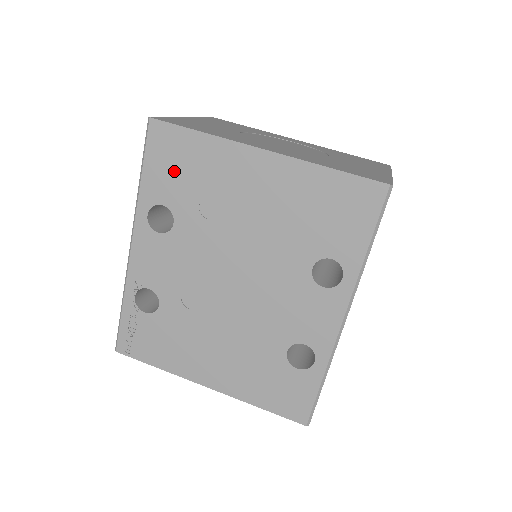
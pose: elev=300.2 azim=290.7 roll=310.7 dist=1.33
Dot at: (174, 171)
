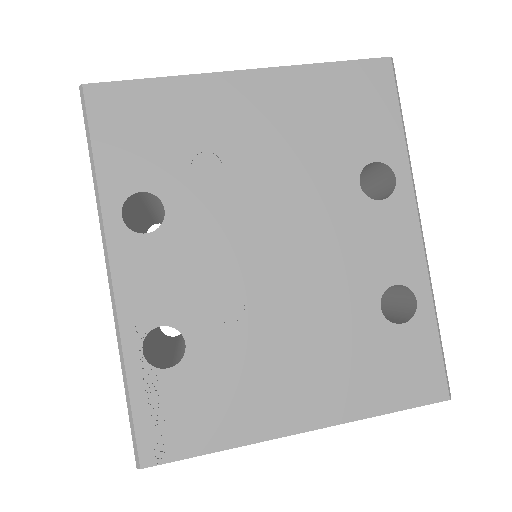
Dot at: (140, 139)
